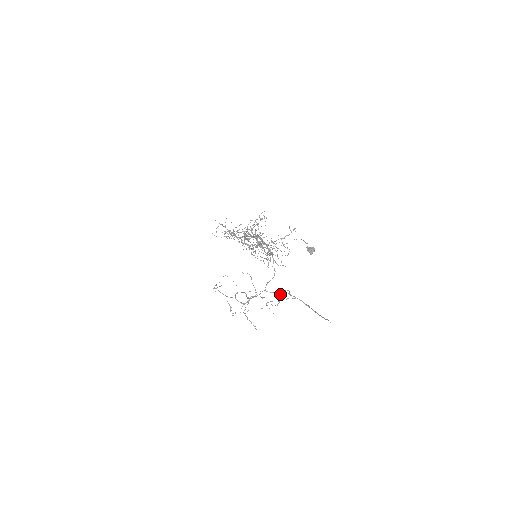
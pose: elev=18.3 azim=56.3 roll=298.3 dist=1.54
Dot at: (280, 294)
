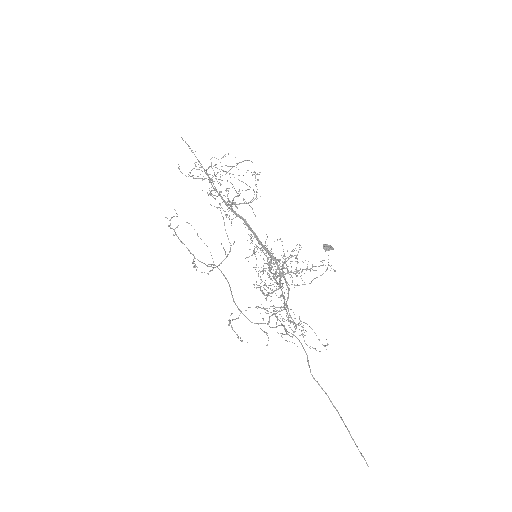
Dot at: occluded
